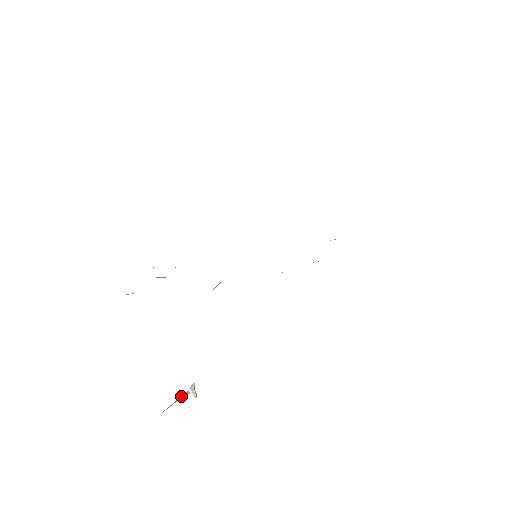
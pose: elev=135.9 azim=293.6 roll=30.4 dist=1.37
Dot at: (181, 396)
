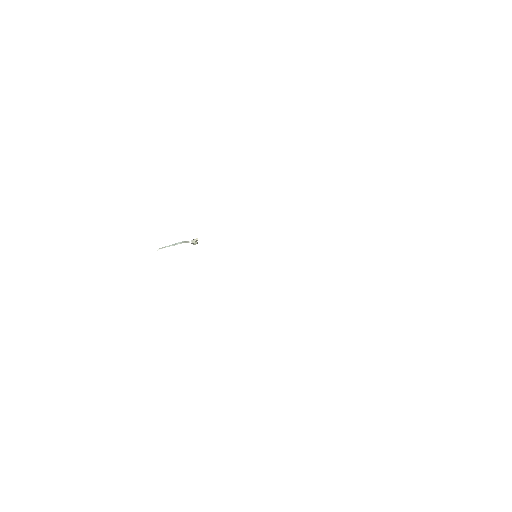
Dot at: (182, 242)
